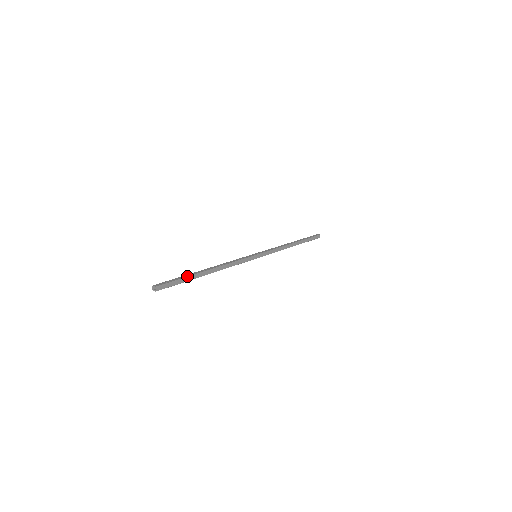
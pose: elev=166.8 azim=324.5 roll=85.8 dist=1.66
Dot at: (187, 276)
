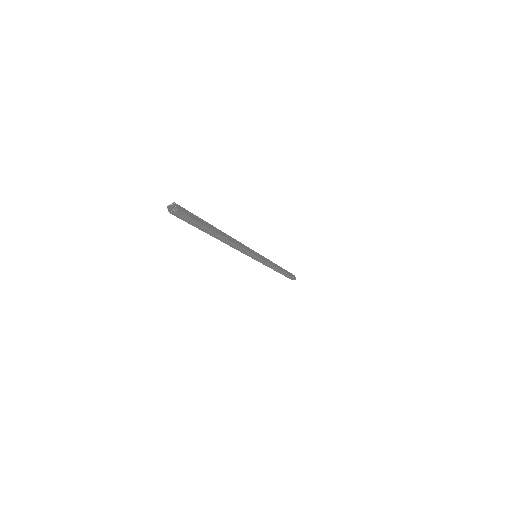
Dot at: (202, 220)
